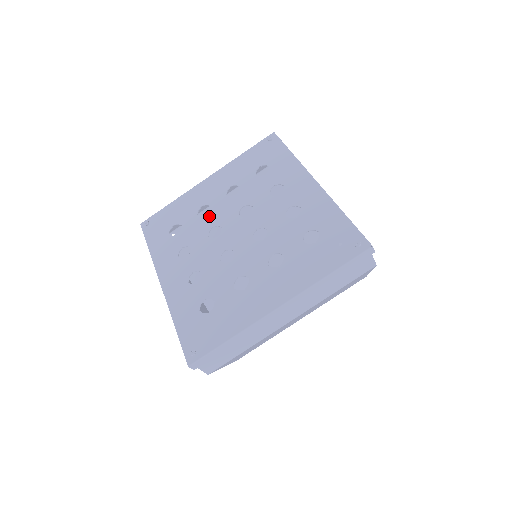
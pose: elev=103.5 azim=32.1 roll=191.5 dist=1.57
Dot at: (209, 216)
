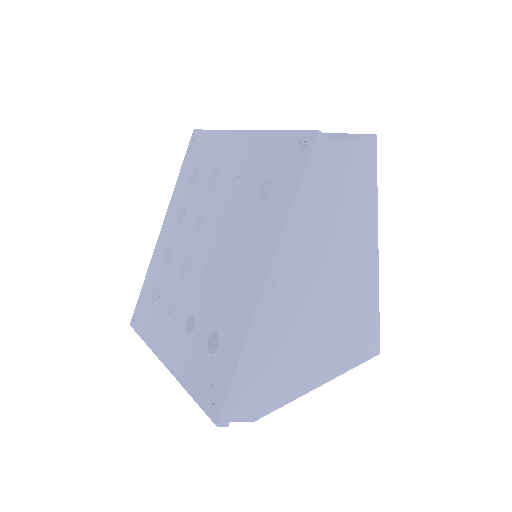
Dot at: (210, 195)
